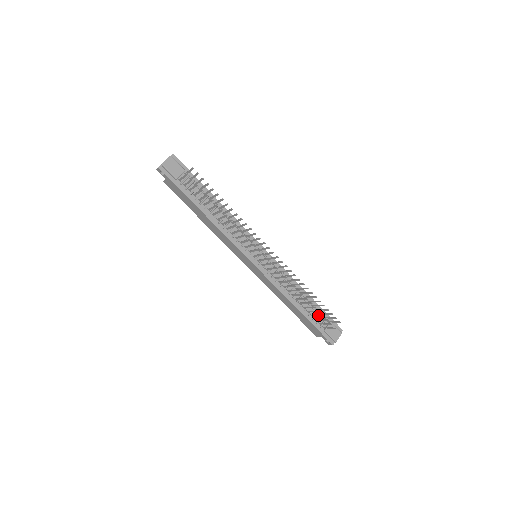
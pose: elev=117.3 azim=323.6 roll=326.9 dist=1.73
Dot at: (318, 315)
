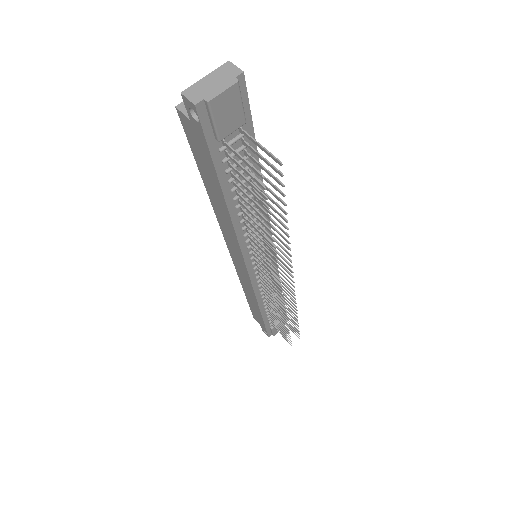
Dot at: (282, 329)
